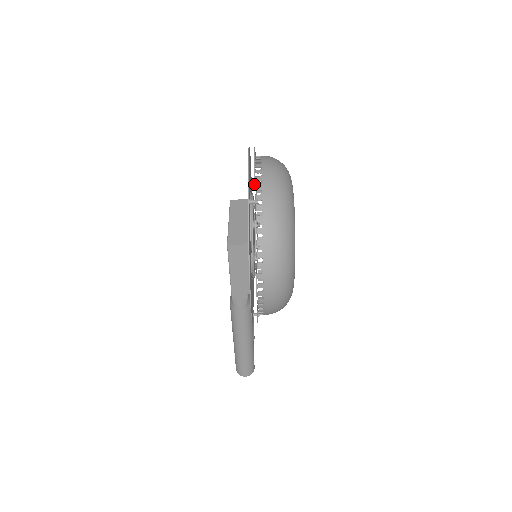
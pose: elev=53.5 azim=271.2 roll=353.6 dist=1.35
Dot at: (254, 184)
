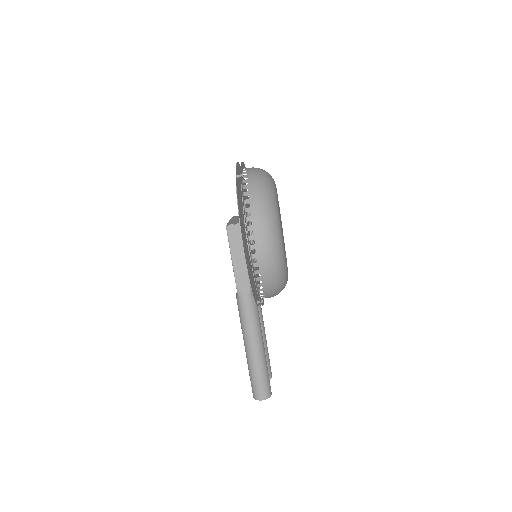
Dot at: occluded
